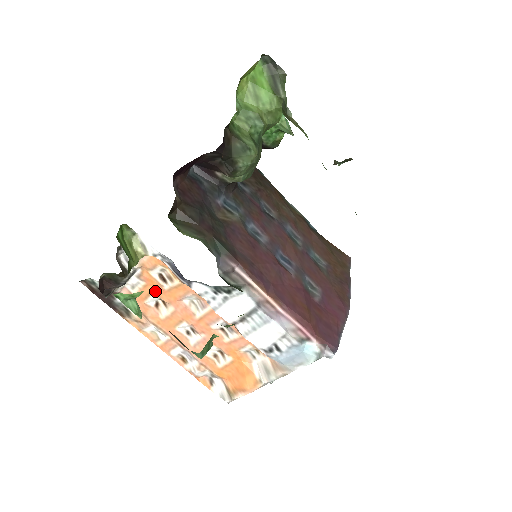
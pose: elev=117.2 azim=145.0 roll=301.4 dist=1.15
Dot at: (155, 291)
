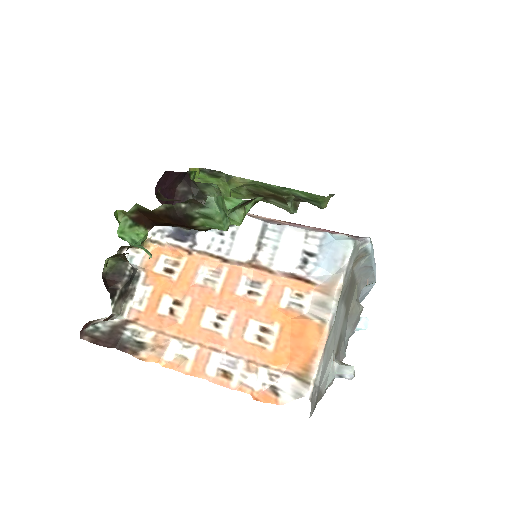
Dot at: (165, 290)
